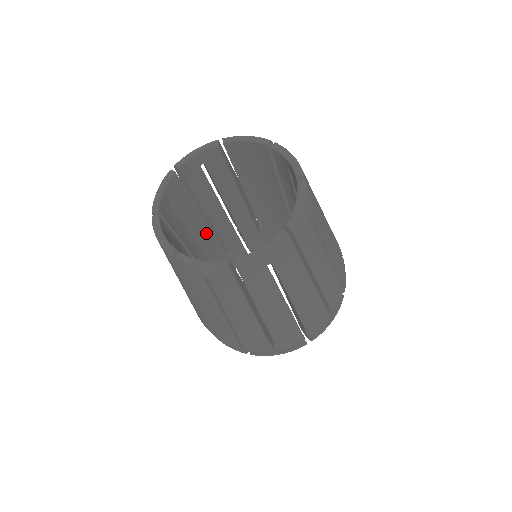
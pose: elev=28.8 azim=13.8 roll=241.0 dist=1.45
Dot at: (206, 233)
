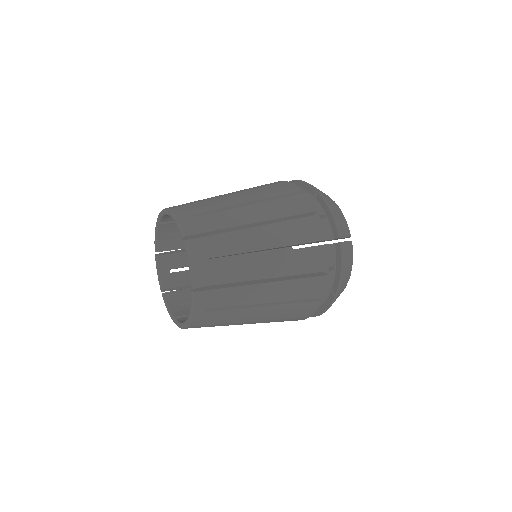
Dot at: occluded
